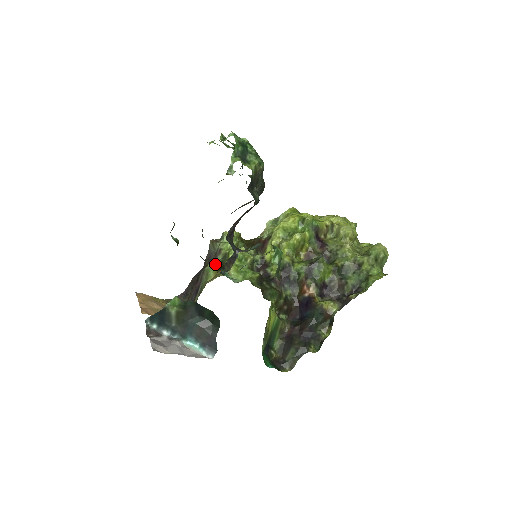
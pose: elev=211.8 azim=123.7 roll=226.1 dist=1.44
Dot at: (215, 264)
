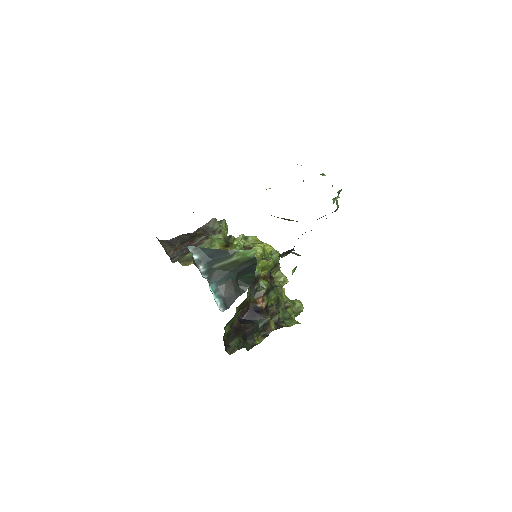
Dot at: (221, 239)
